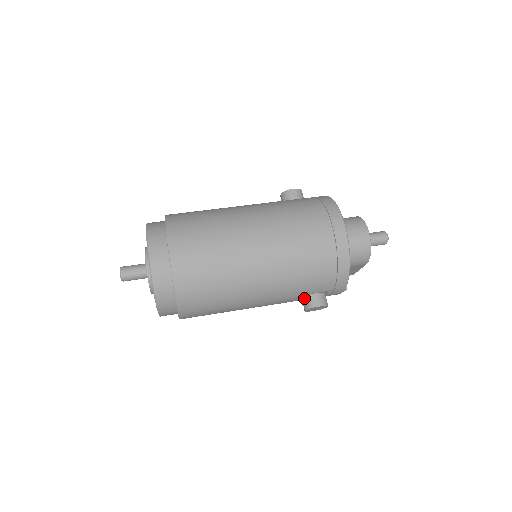
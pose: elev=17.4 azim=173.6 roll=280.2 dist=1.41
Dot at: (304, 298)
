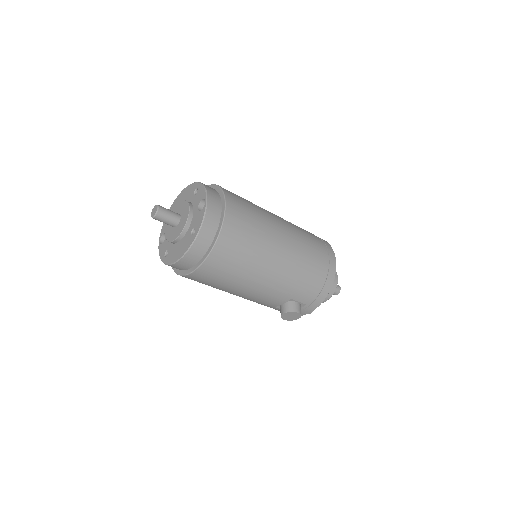
Dot at: (286, 303)
